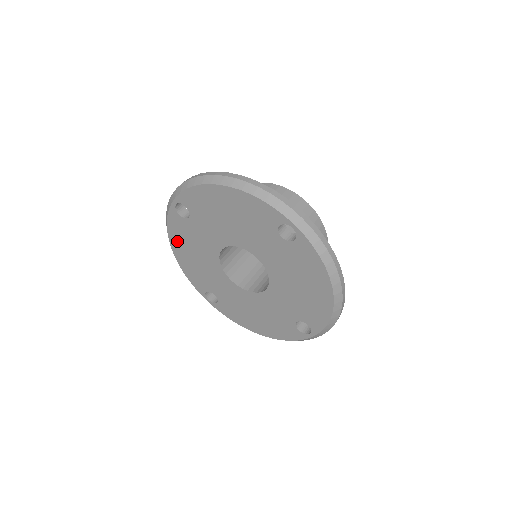
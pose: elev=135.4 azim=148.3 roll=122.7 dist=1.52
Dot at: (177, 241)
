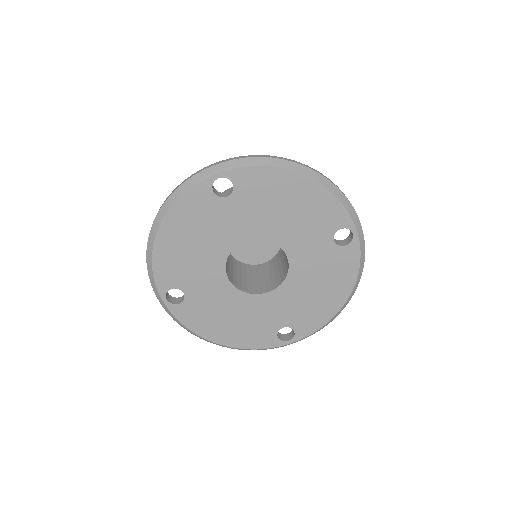
Dot at: (178, 220)
